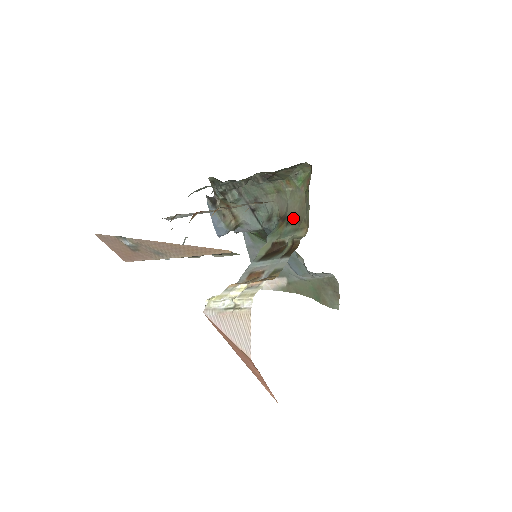
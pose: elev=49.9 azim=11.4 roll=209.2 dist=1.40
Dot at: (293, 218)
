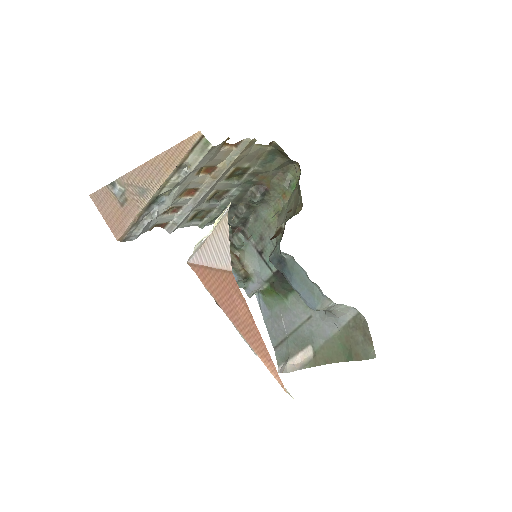
Dot at: (290, 216)
